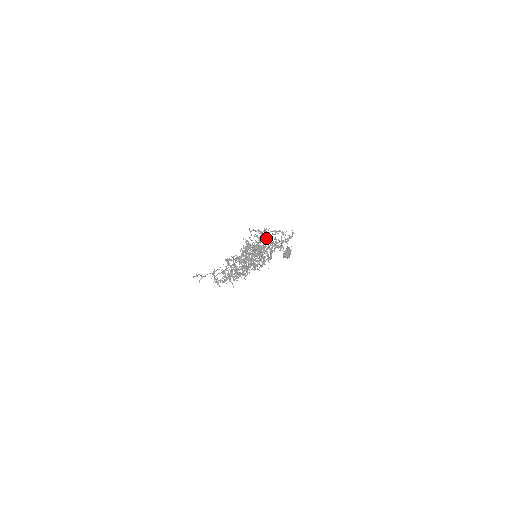
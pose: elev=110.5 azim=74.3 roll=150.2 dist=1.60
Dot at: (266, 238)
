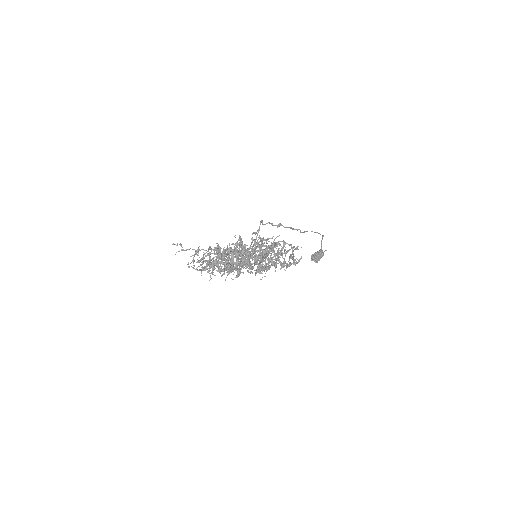
Dot at: (269, 245)
